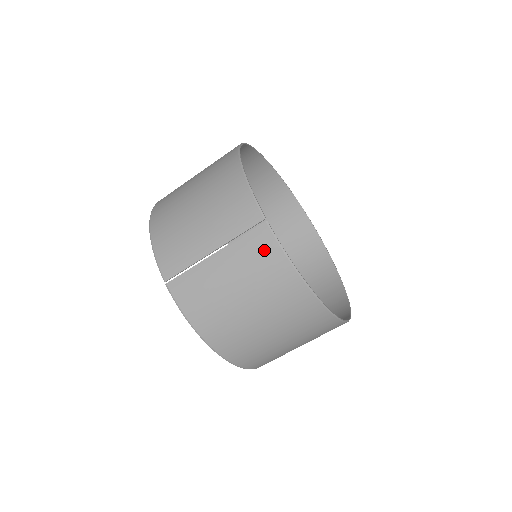
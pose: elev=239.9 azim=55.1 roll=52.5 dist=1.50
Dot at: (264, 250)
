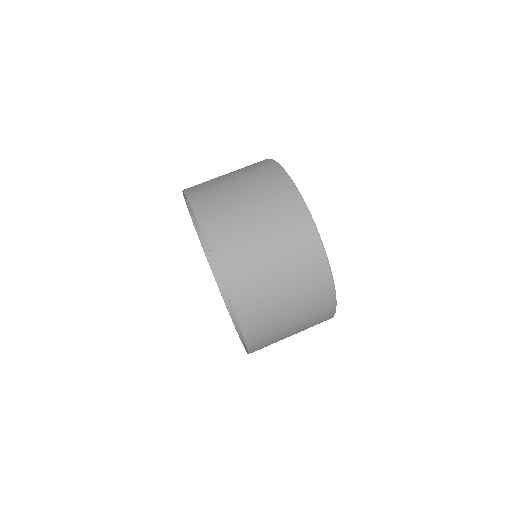
Dot at: occluded
